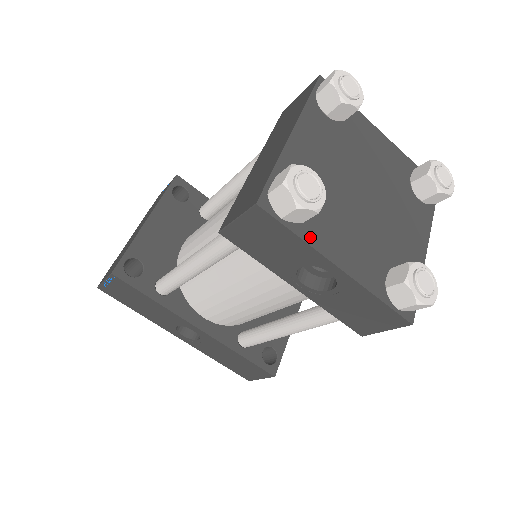
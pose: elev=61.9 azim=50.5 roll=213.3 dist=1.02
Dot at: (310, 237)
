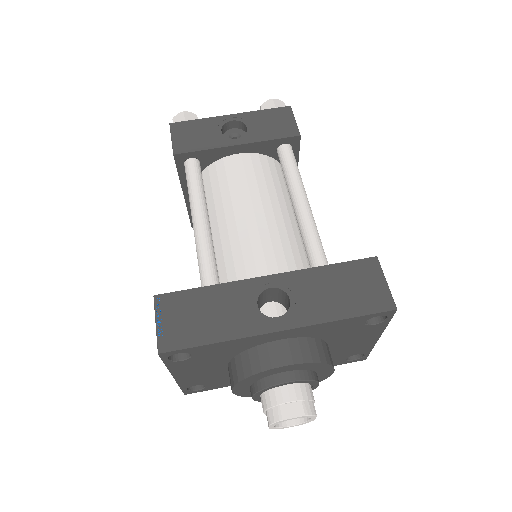
Dot at: (206, 122)
